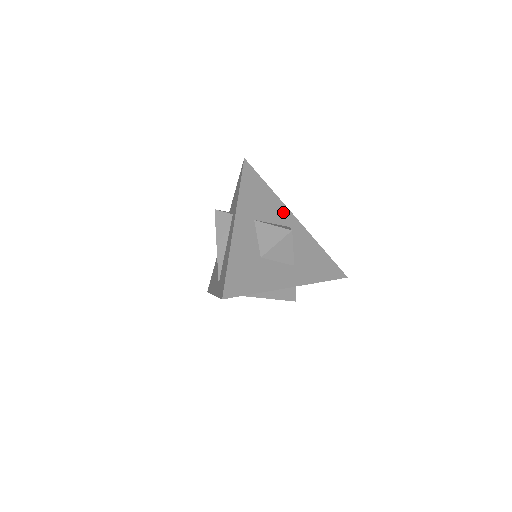
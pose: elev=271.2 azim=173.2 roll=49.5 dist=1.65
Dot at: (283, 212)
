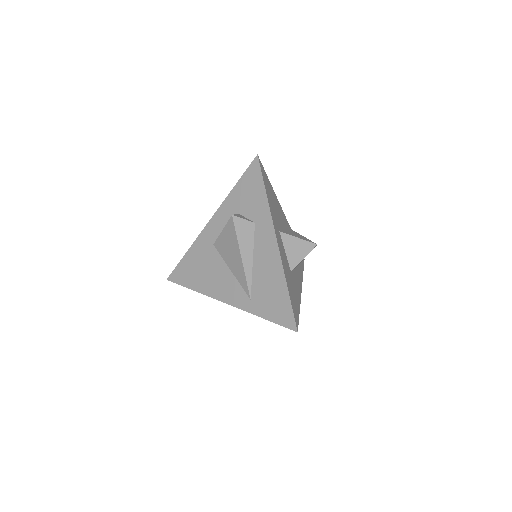
Dot at: (280, 211)
